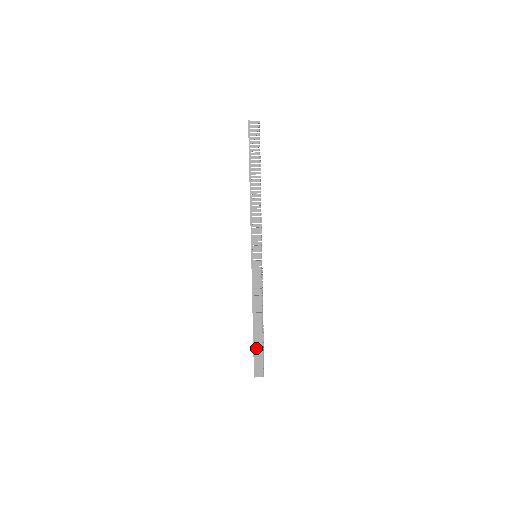
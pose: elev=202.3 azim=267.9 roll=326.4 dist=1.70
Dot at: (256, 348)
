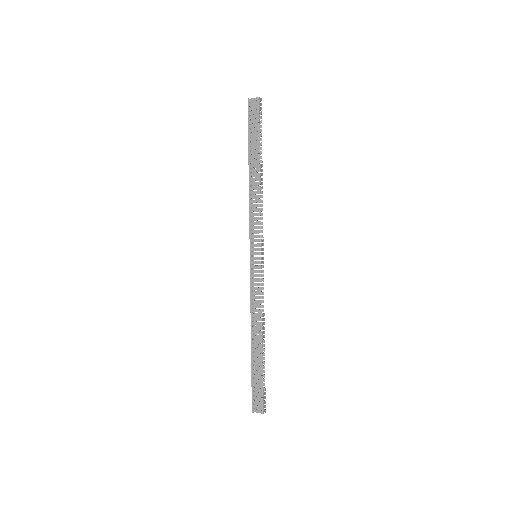
Dot at: (257, 374)
